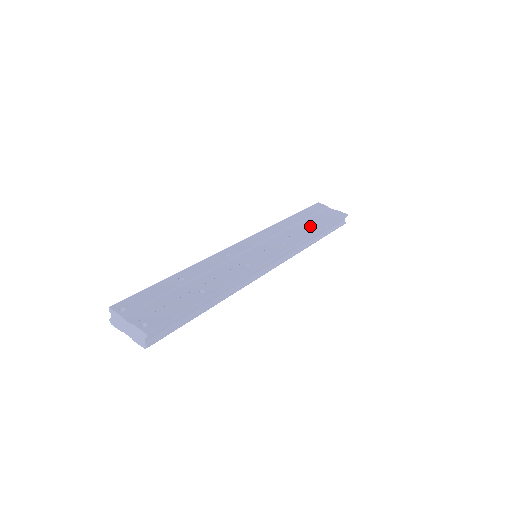
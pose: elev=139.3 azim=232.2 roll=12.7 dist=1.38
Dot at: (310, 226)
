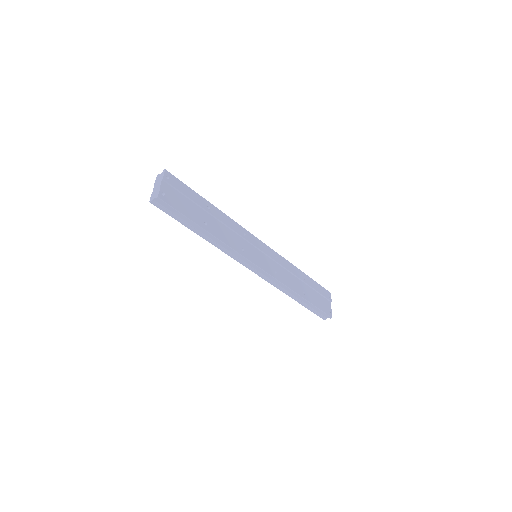
Dot at: (304, 289)
